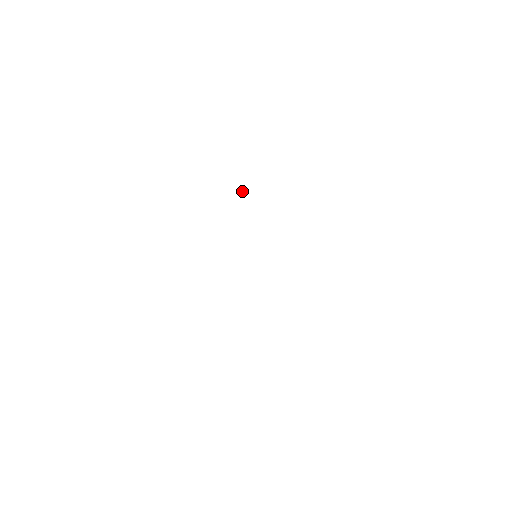
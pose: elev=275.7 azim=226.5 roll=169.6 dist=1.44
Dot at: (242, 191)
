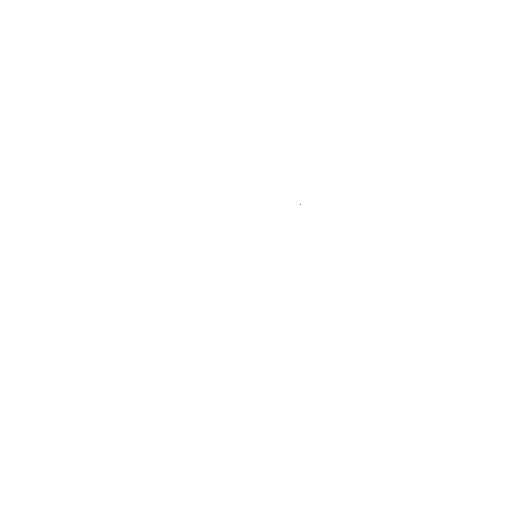
Dot at: occluded
